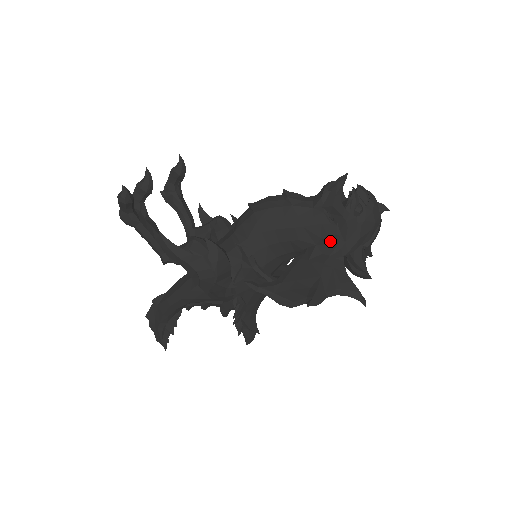
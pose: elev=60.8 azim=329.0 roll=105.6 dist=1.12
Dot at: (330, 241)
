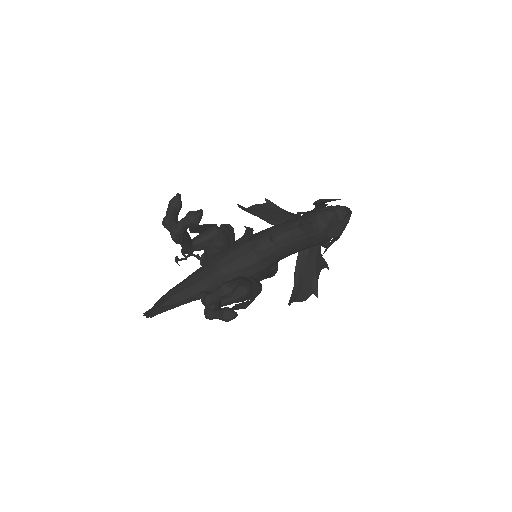
Dot at: occluded
